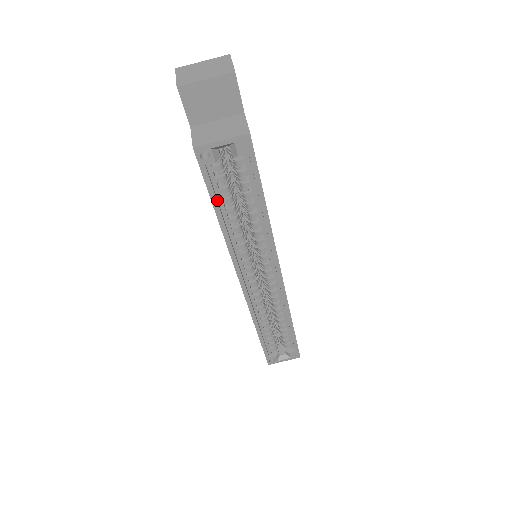
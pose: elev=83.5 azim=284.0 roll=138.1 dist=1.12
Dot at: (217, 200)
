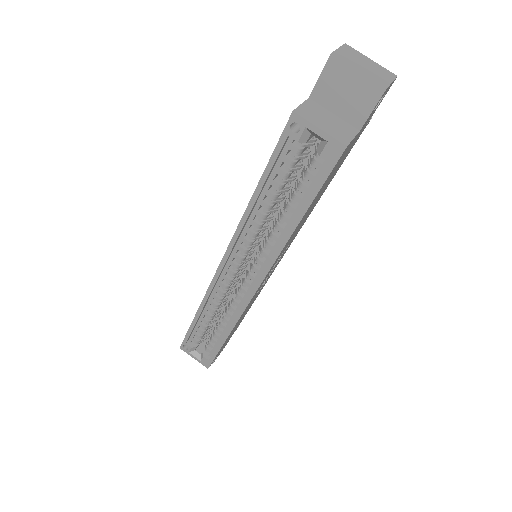
Dot at: (270, 175)
